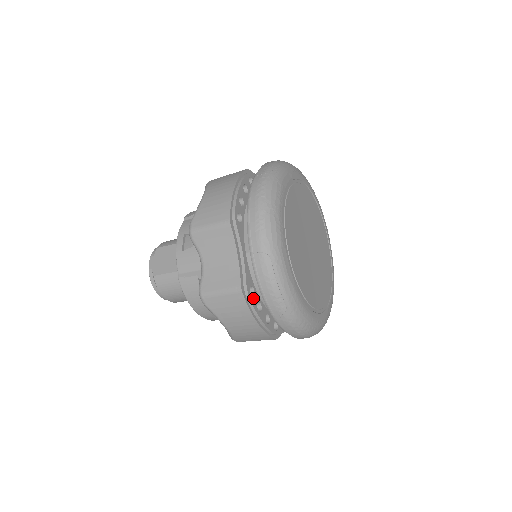
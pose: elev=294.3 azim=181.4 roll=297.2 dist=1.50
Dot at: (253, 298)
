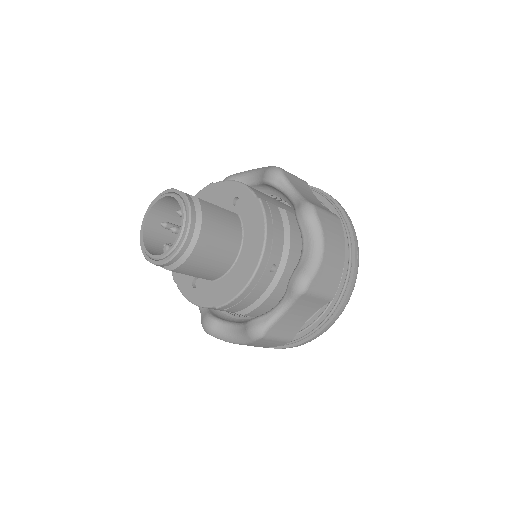
Dot at: occluded
